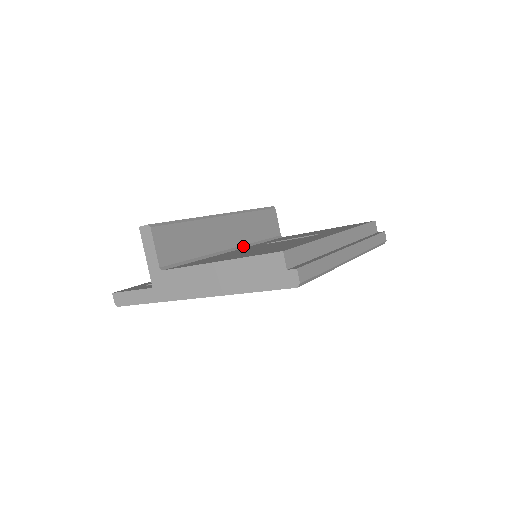
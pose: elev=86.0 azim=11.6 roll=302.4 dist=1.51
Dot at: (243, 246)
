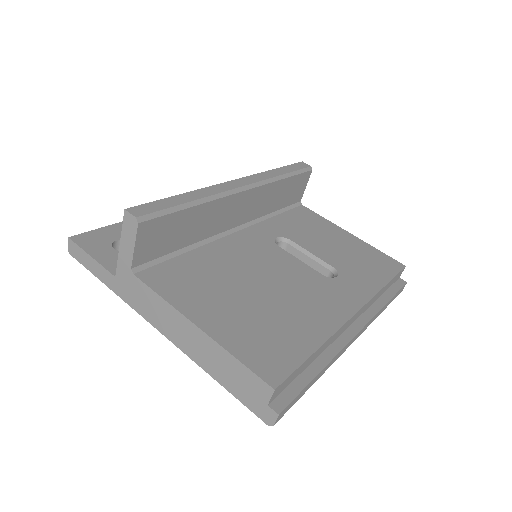
Dot at: (249, 223)
